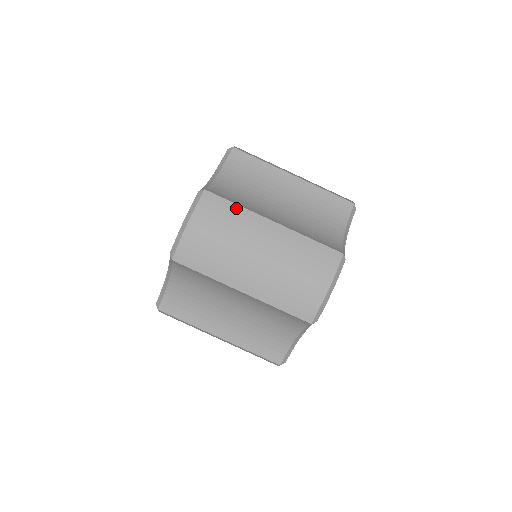
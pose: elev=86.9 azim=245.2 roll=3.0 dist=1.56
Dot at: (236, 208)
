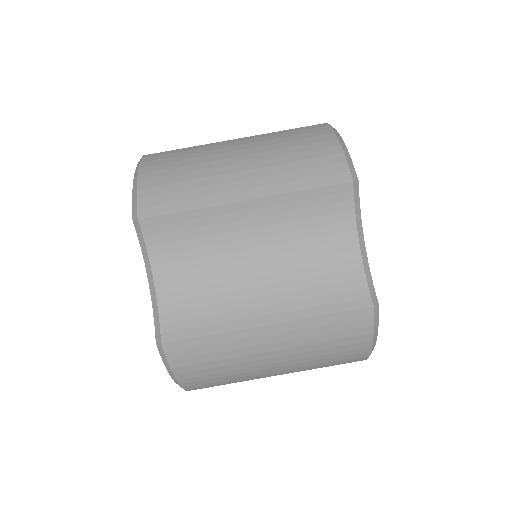
Dot at: (186, 149)
